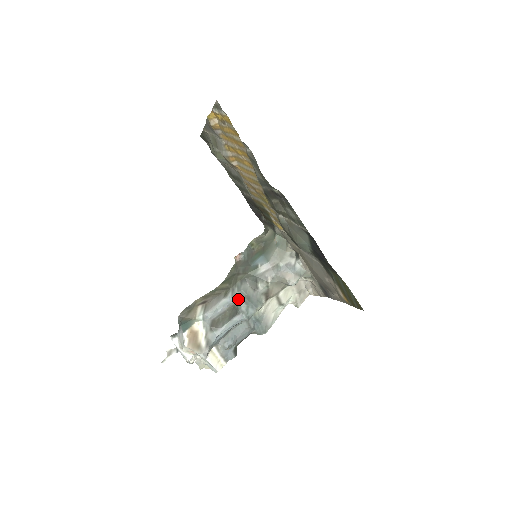
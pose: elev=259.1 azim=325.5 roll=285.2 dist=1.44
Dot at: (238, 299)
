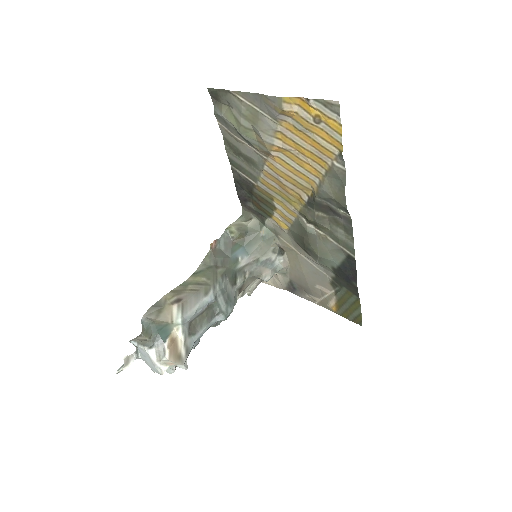
Dot at: (219, 298)
